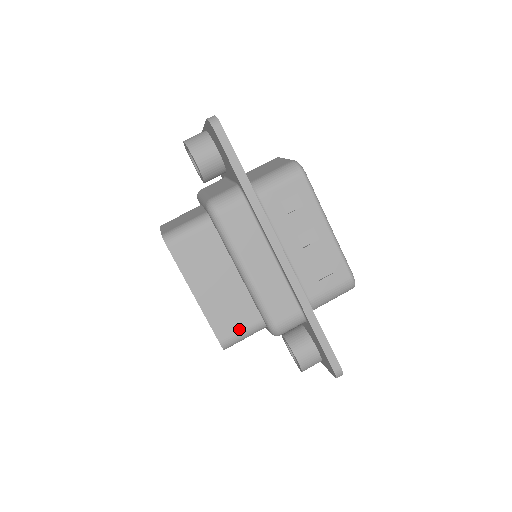
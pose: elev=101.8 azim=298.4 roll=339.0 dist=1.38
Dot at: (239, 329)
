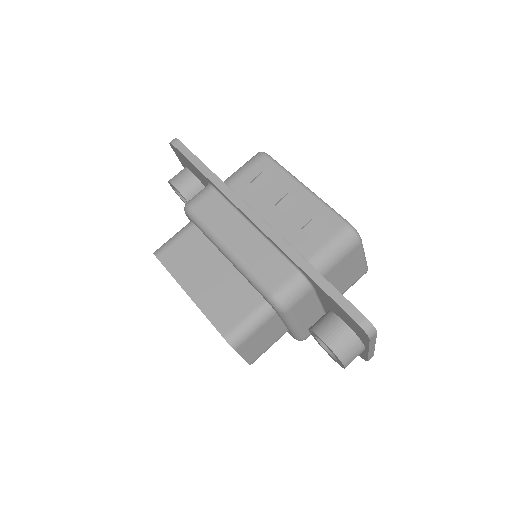
Dot at: (241, 317)
